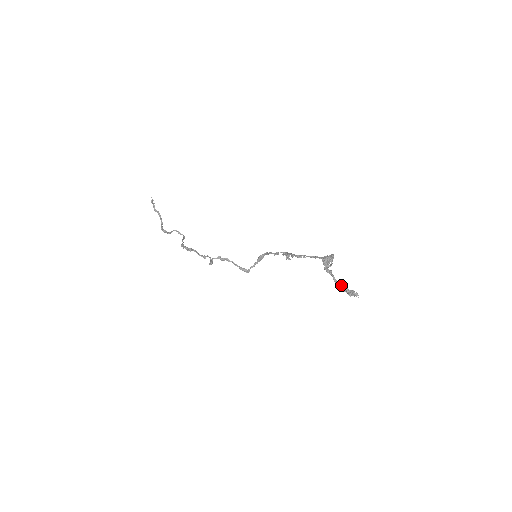
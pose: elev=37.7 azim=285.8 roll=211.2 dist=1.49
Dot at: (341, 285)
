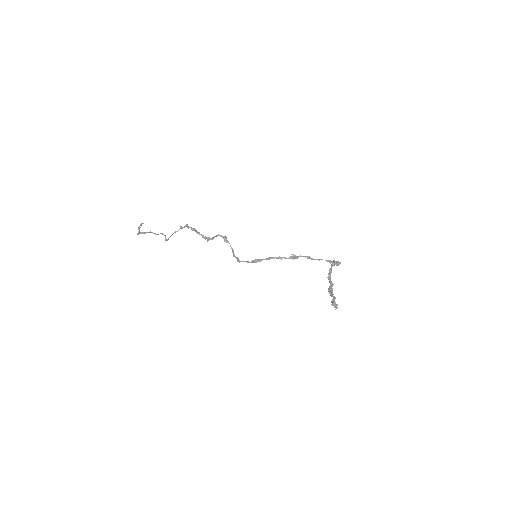
Dot at: (332, 289)
